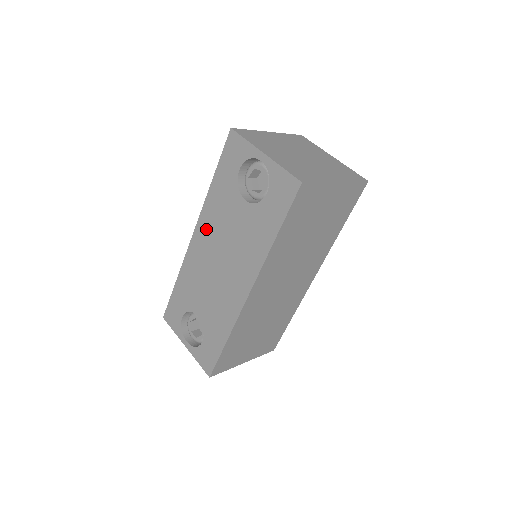
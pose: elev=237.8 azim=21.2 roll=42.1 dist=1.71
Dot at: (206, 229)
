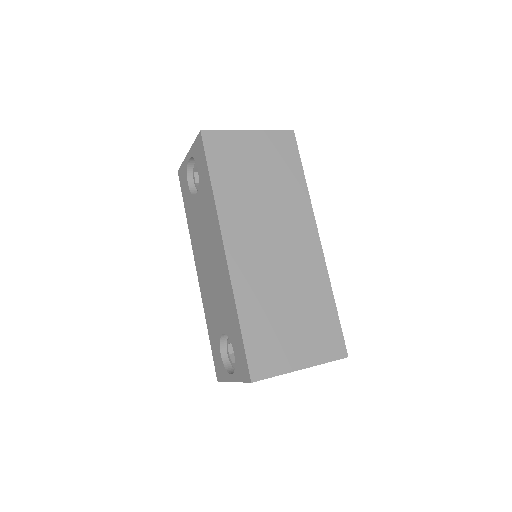
Dot at: (197, 253)
